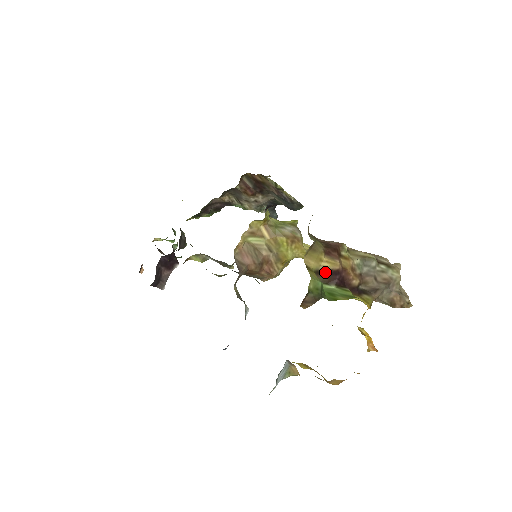
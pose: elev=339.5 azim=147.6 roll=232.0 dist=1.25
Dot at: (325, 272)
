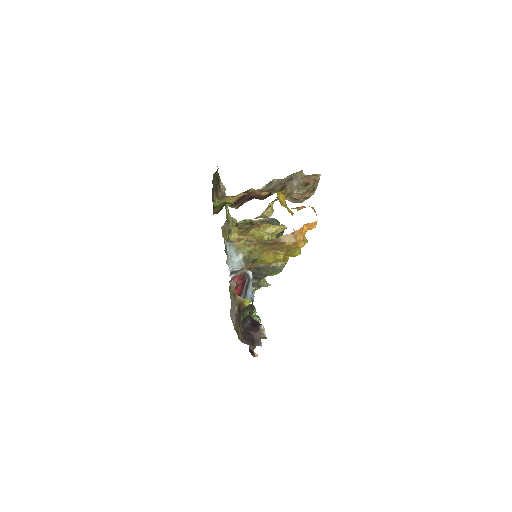
Dot at: (237, 201)
